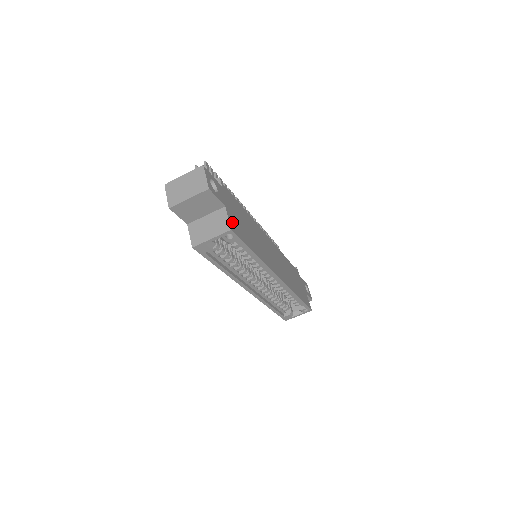
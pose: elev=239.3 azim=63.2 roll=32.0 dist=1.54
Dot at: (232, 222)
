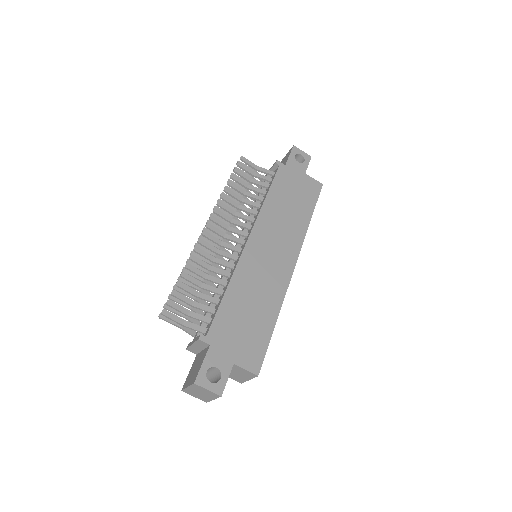
Dot at: (249, 362)
